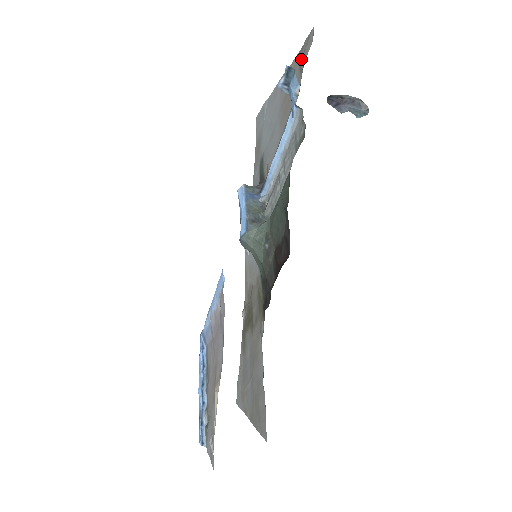
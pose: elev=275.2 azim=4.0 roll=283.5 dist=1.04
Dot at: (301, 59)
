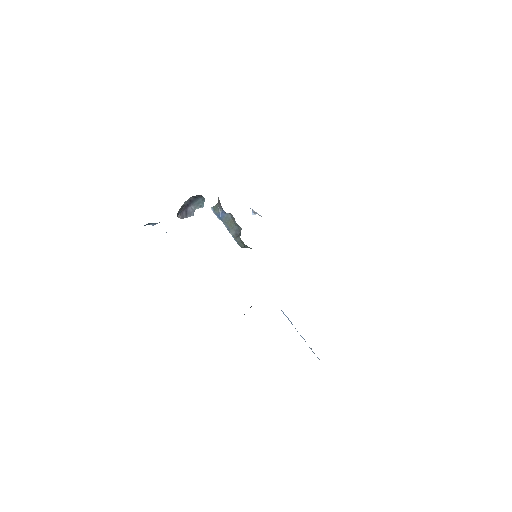
Dot at: occluded
